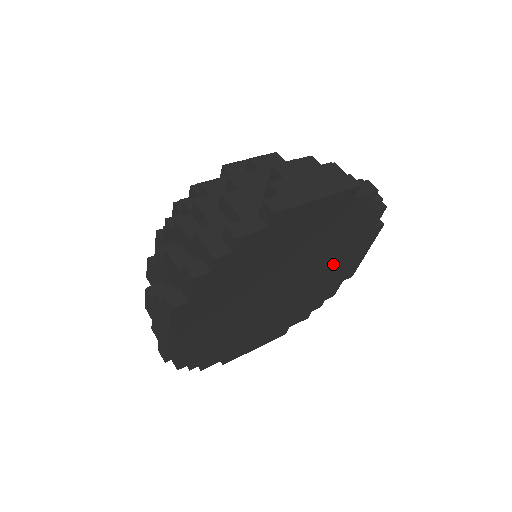
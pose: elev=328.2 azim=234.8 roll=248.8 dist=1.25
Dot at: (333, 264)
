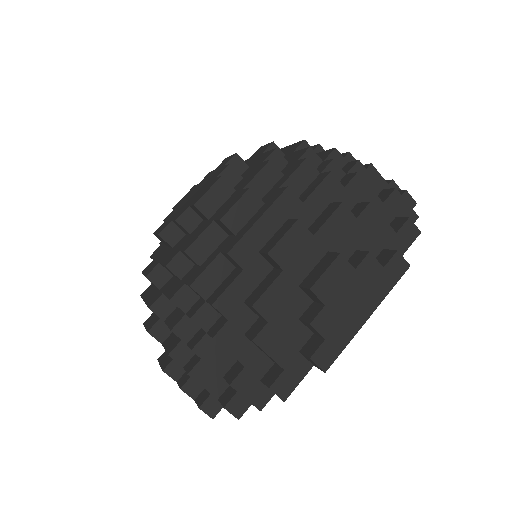
Dot at: occluded
